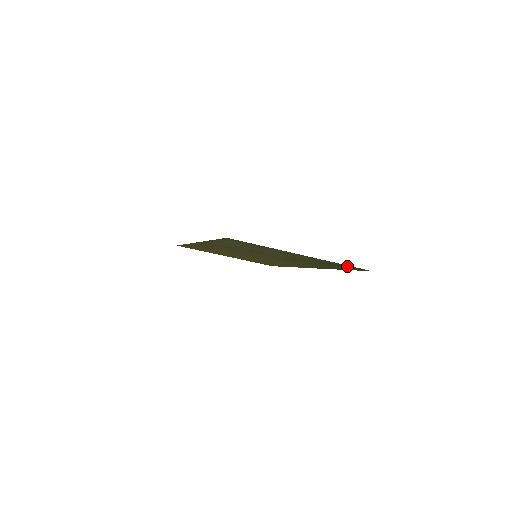
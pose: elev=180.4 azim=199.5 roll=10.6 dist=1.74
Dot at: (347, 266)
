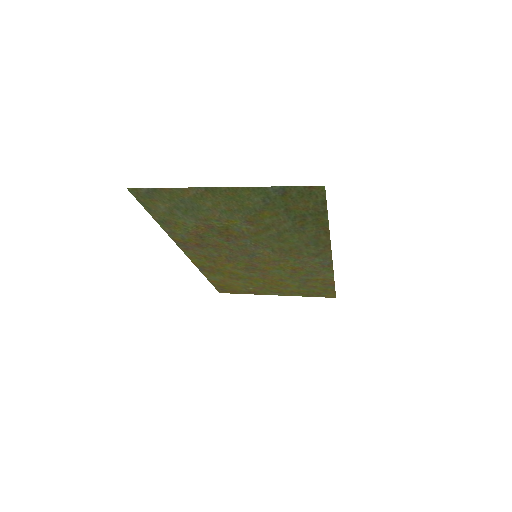
Dot at: (293, 193)
